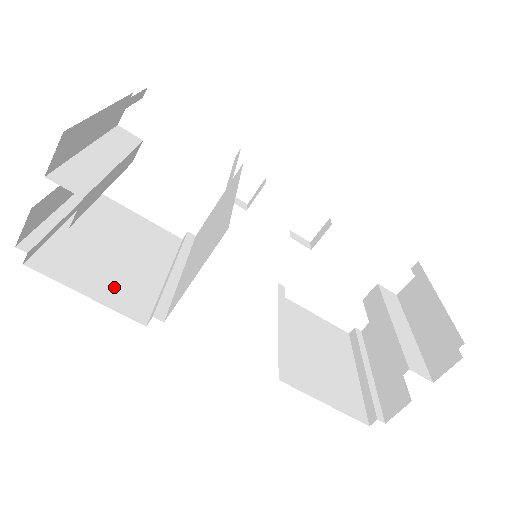
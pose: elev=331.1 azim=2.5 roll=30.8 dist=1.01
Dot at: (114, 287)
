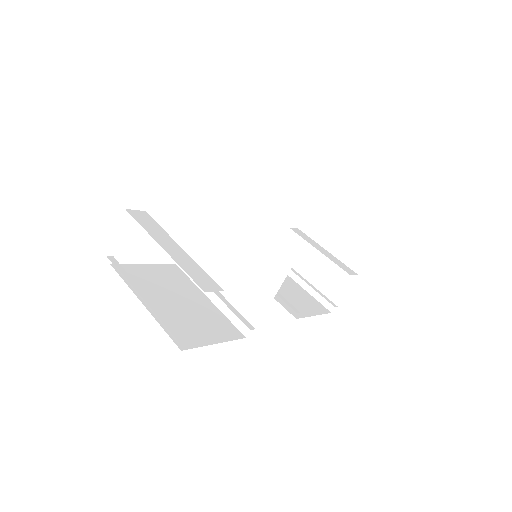
Dot at: (212, 327)
